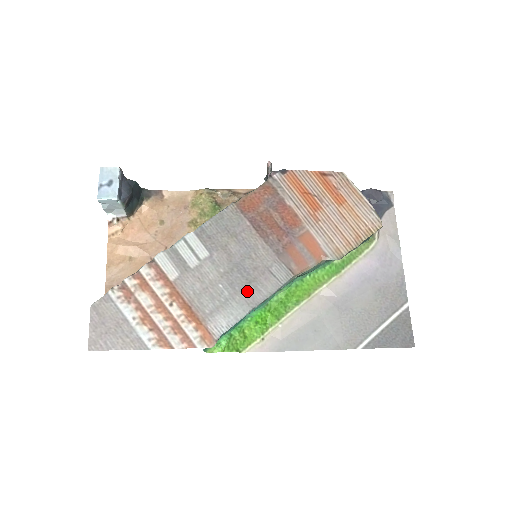
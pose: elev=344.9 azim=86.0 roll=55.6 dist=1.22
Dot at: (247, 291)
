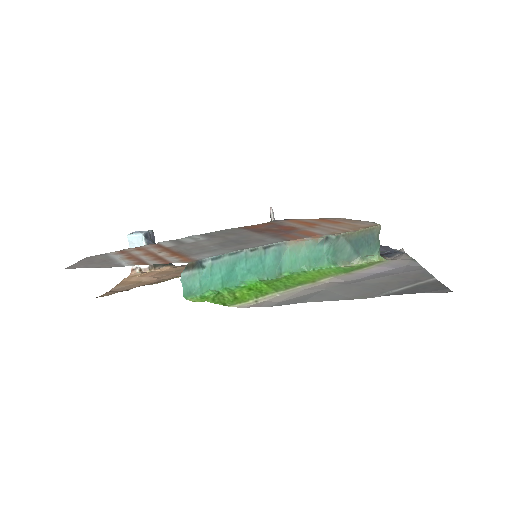
Dot at: (237, 246)
